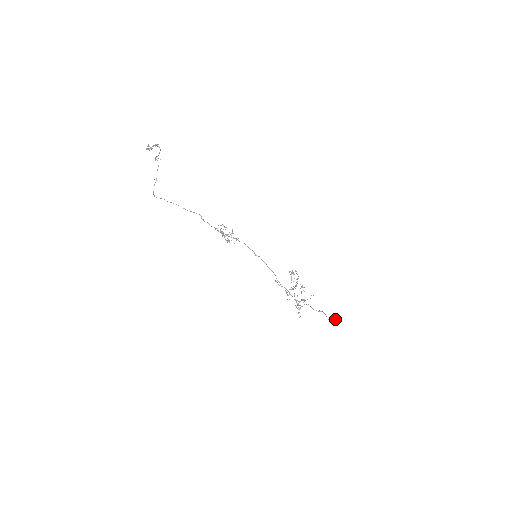
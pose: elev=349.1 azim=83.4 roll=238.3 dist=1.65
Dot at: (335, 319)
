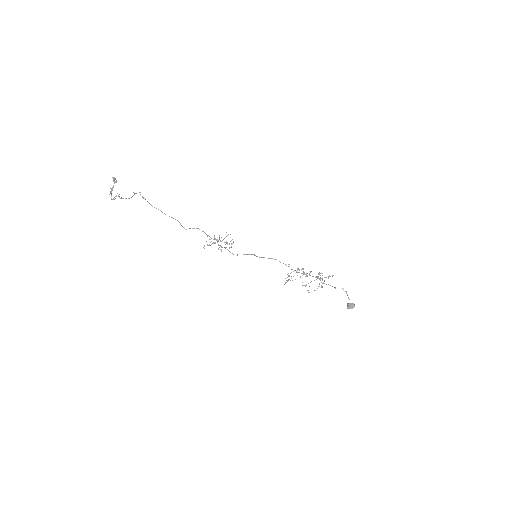
Dot at: (348, 305)
